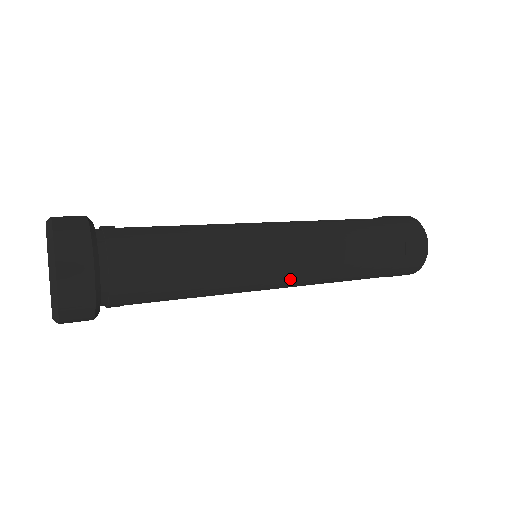
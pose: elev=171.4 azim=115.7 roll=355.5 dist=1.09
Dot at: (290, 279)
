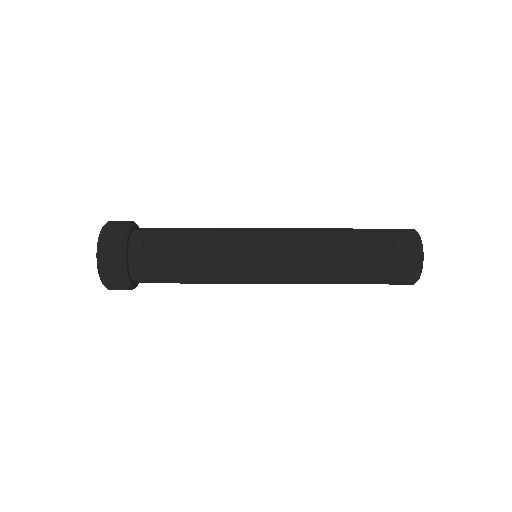
Dot at: occluded
